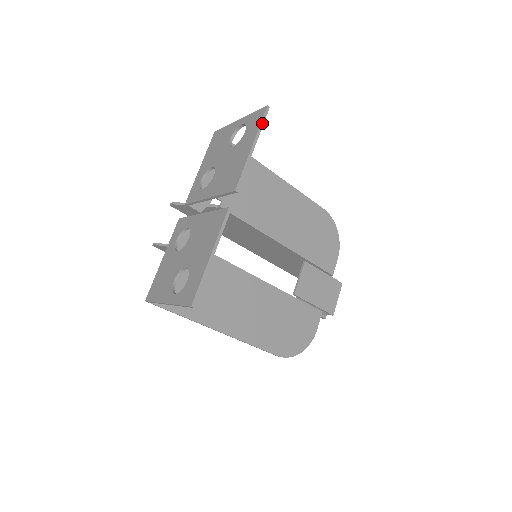
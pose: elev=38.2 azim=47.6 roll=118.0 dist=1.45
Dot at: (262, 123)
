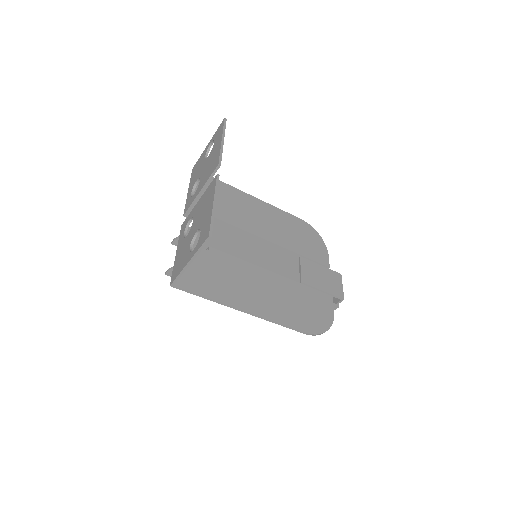
Dot at: (224, 127)
